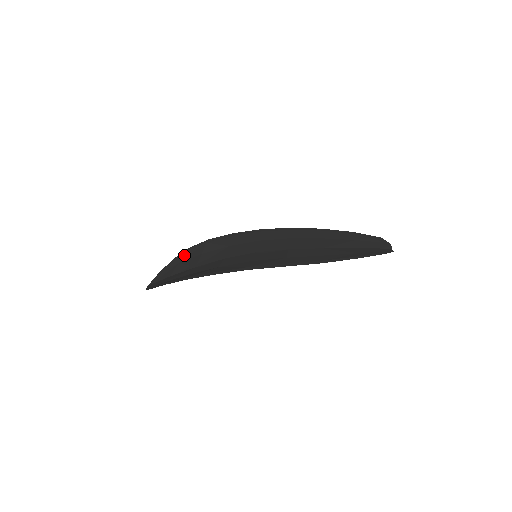
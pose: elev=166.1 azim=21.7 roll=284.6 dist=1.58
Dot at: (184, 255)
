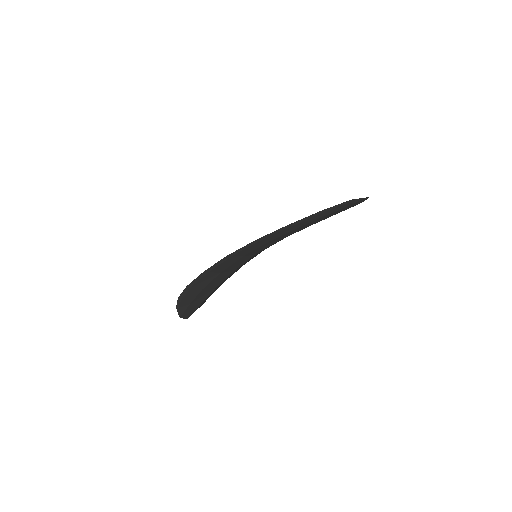
Dot at: occluded
